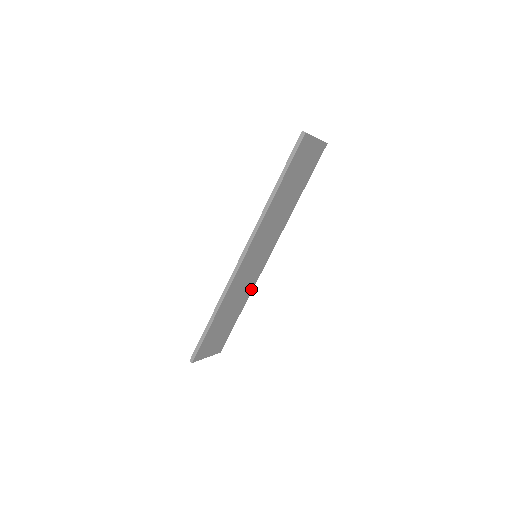
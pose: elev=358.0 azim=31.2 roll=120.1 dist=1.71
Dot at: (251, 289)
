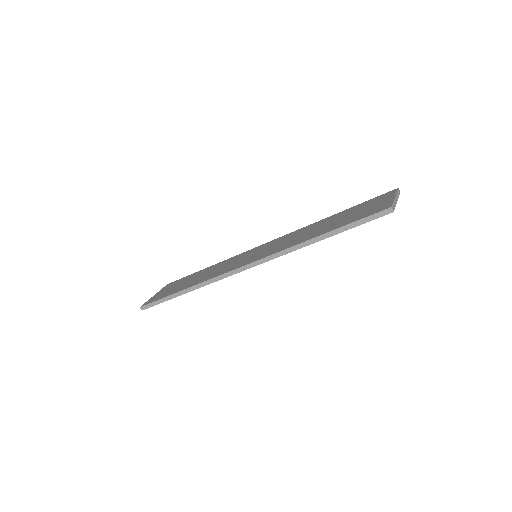
Dot at: occluded
